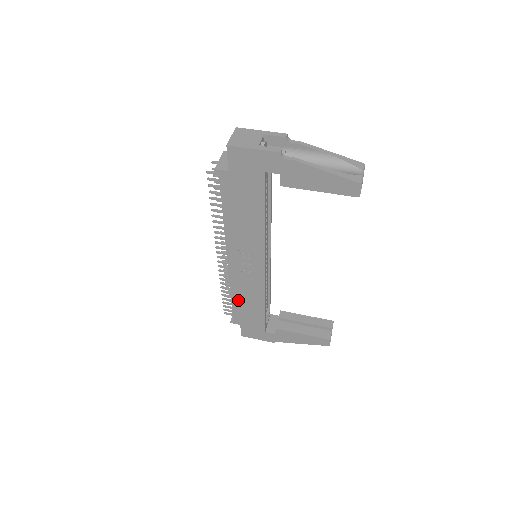
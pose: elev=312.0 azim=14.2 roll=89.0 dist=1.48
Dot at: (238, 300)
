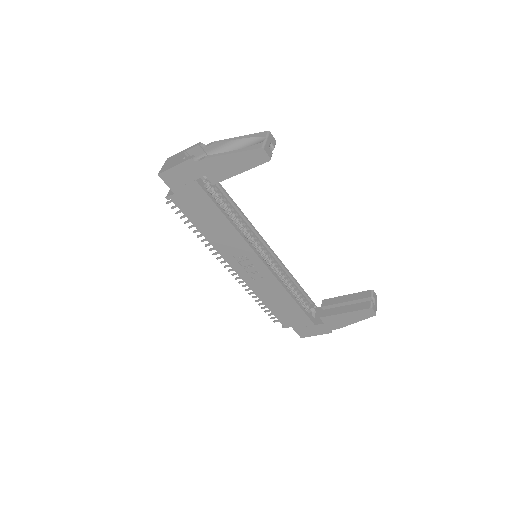
Dot at: (270, 303)
